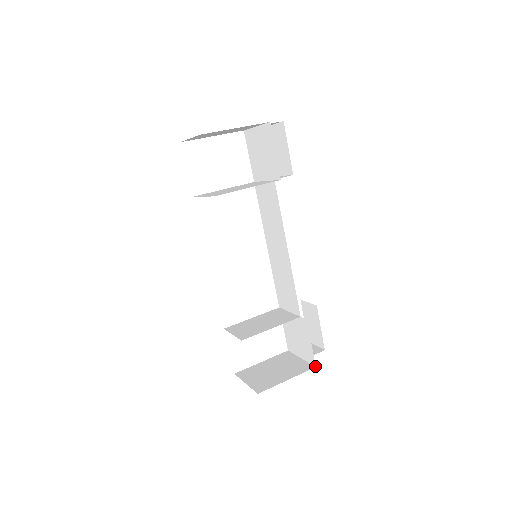
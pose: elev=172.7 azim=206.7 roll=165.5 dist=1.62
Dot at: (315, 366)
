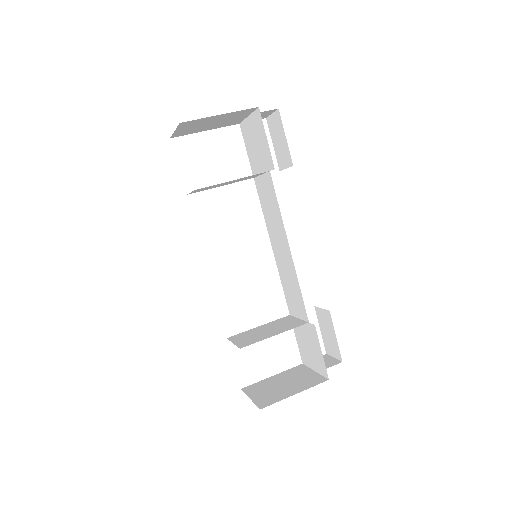
Dot at: (328, 379)
